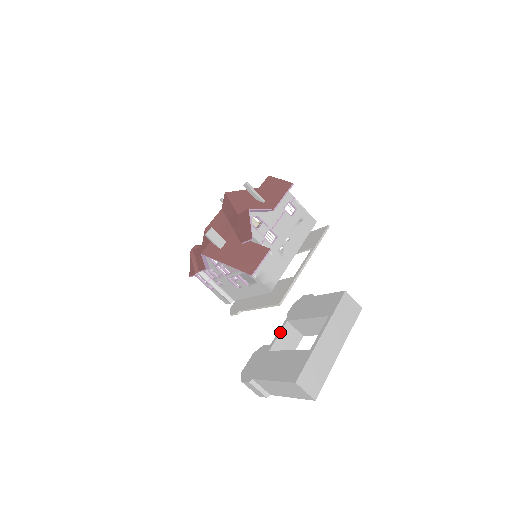
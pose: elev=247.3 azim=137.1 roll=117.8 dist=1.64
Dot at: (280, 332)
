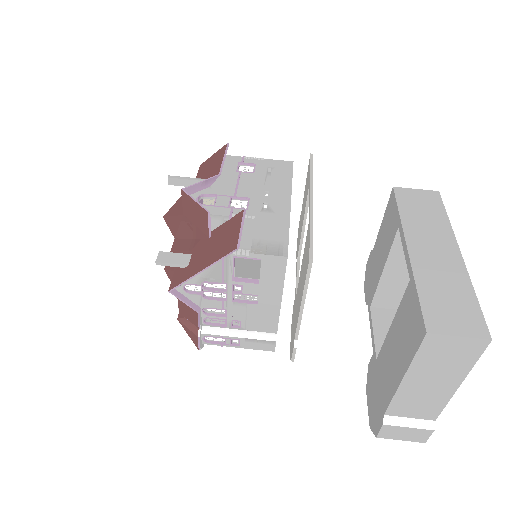
Dot at: (372, 326)
